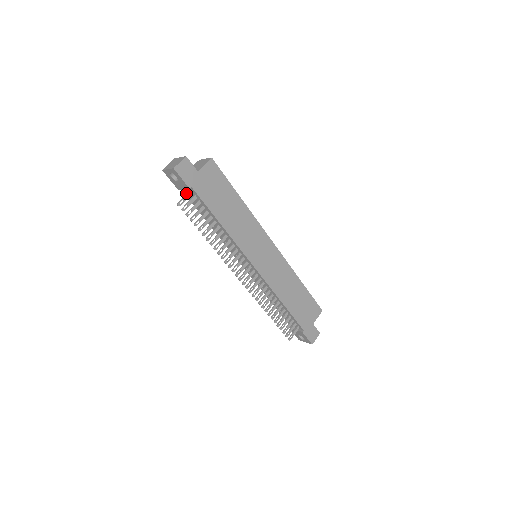
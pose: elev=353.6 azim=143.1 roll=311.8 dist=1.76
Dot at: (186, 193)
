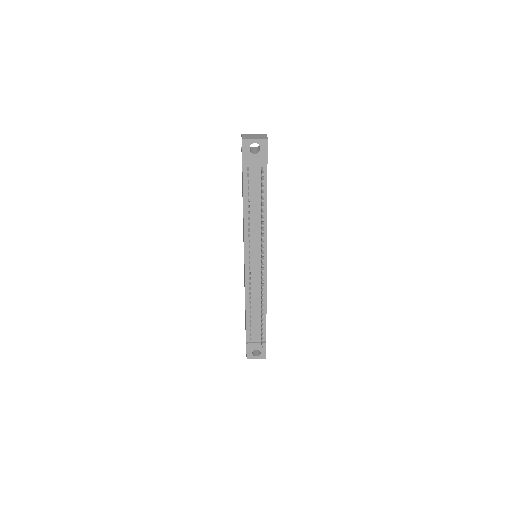
Dot at: (247, 171)
